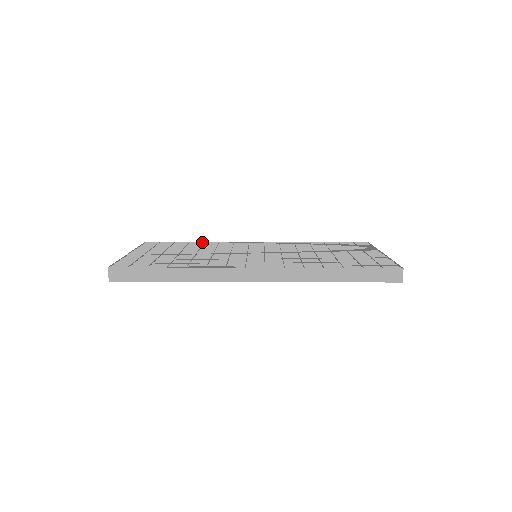
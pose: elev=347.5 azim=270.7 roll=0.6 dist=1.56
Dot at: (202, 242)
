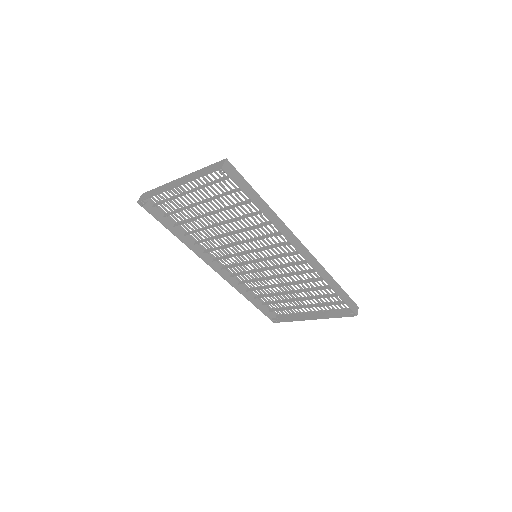
Dot at: occluded
